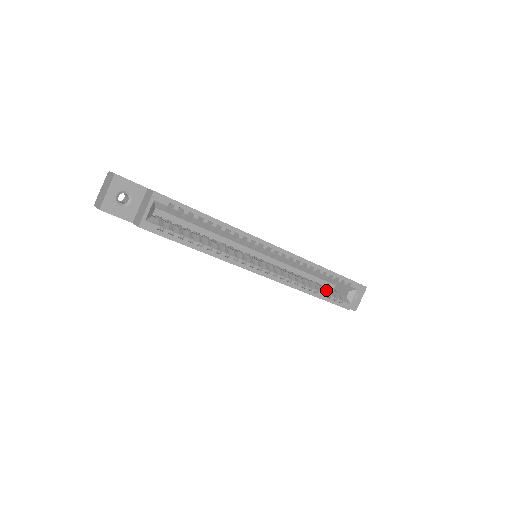
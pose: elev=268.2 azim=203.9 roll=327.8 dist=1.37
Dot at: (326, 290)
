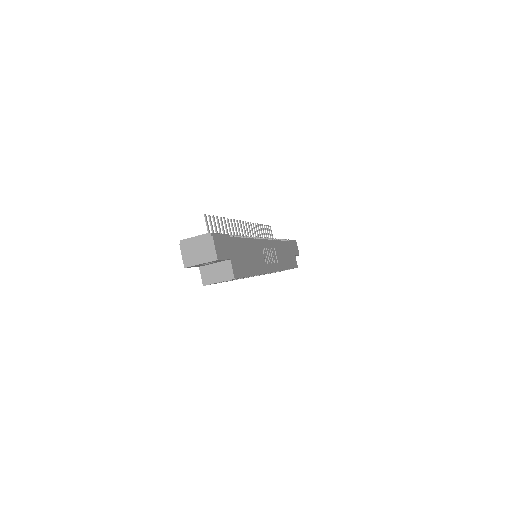
Dot at: occluded
